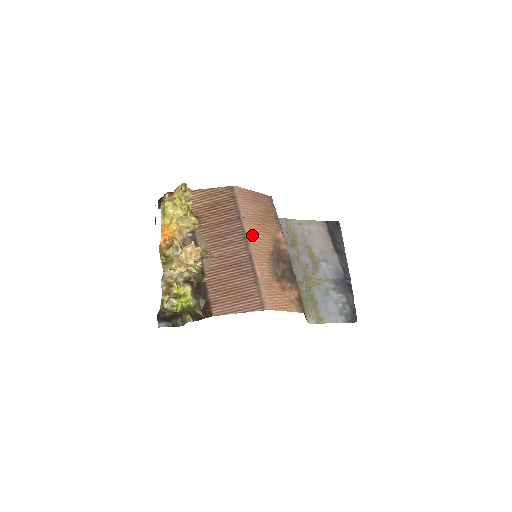
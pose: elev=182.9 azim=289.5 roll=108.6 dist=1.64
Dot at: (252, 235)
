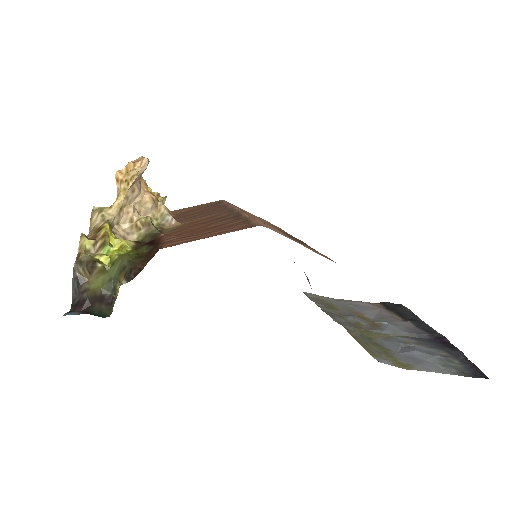
Dot at: (243, 211)
